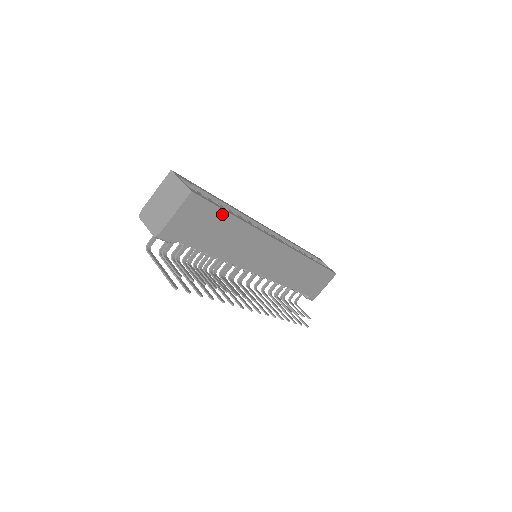
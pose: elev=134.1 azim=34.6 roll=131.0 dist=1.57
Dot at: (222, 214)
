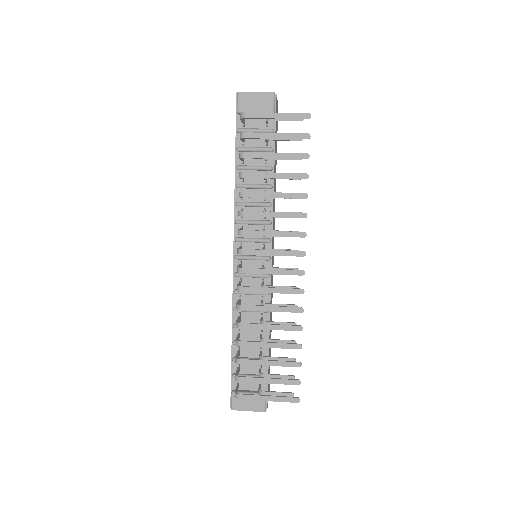
Dot at: (276, 151)
